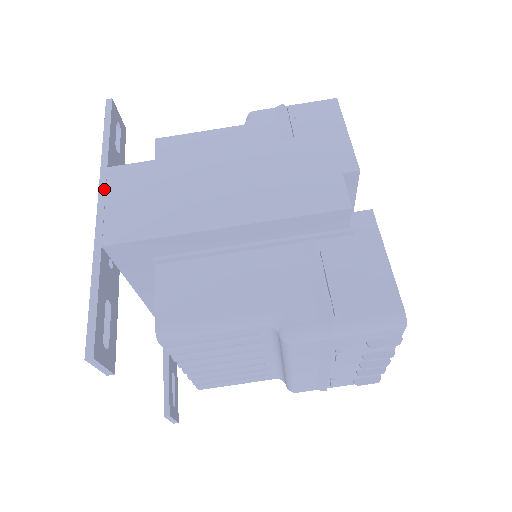
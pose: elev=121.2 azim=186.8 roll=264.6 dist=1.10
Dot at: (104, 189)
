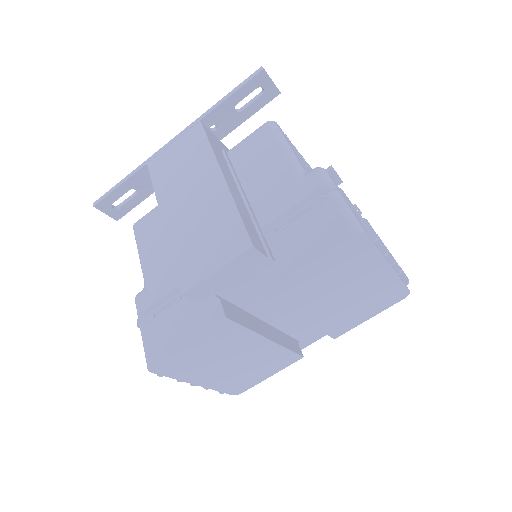
Dot at: (183, 133)
